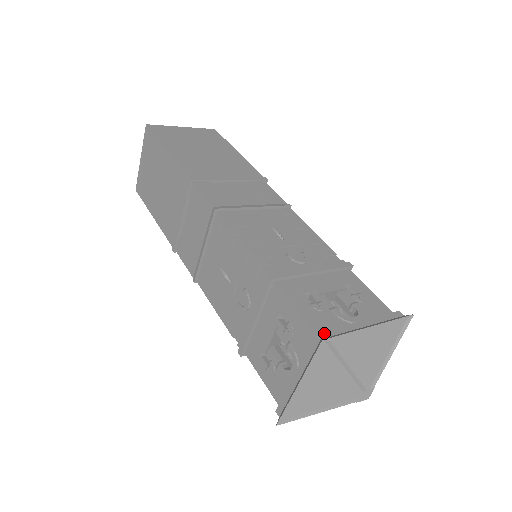
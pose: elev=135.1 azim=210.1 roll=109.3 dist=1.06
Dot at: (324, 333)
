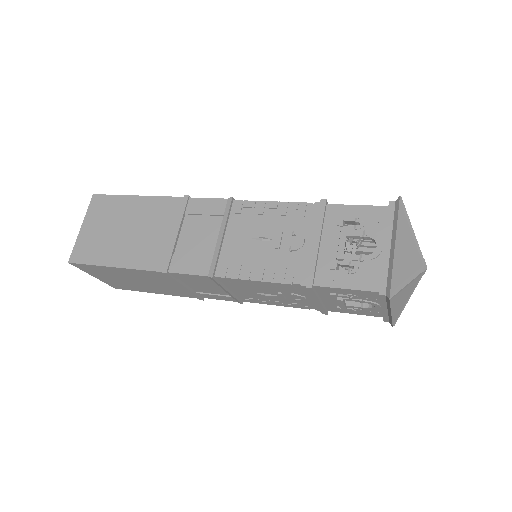
Dot at: (391, 204)
